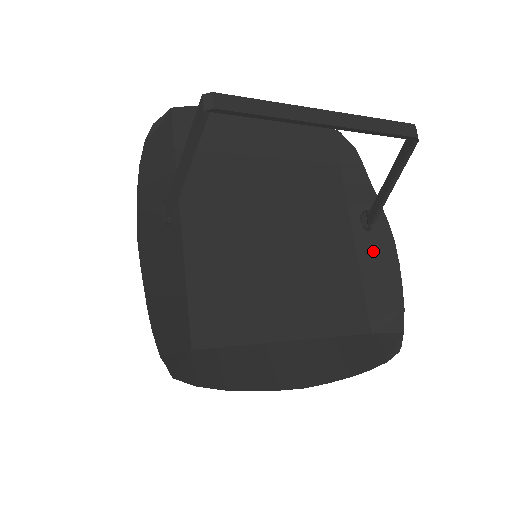
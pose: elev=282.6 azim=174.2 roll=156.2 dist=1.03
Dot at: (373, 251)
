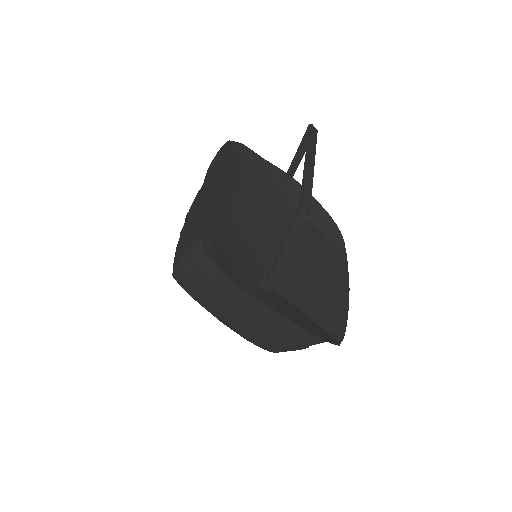
Dot at: (297, 197)
